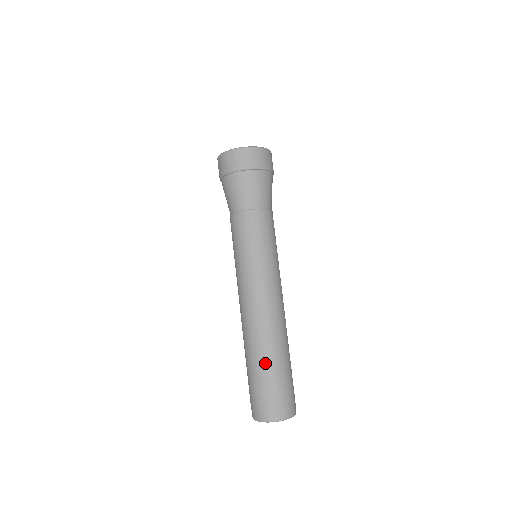
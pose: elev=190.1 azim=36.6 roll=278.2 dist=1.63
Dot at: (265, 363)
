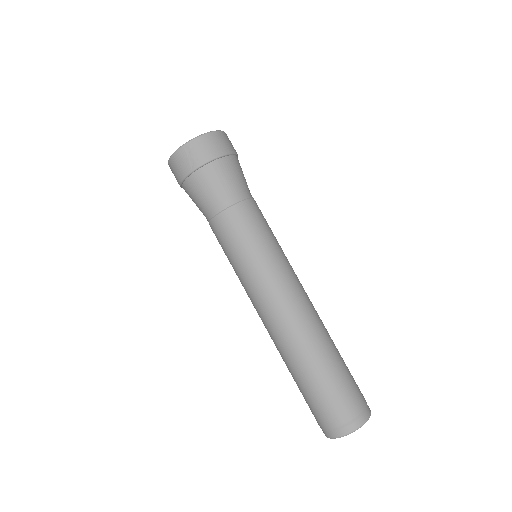
Dot at: (321, 369)
